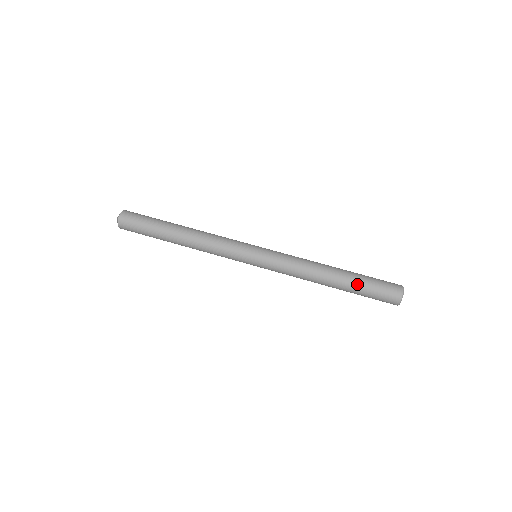
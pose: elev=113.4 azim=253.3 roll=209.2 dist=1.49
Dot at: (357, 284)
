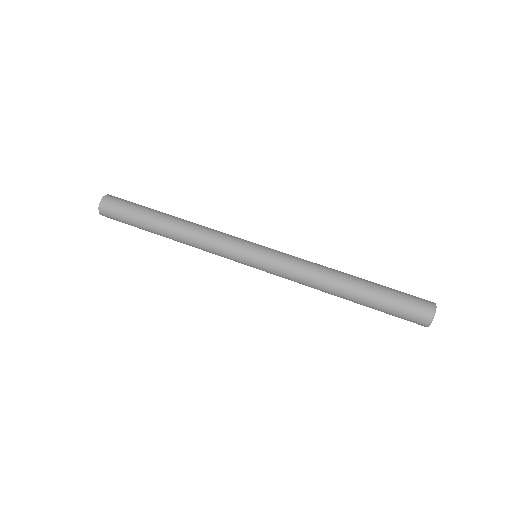
Dot at: (378, 292)
